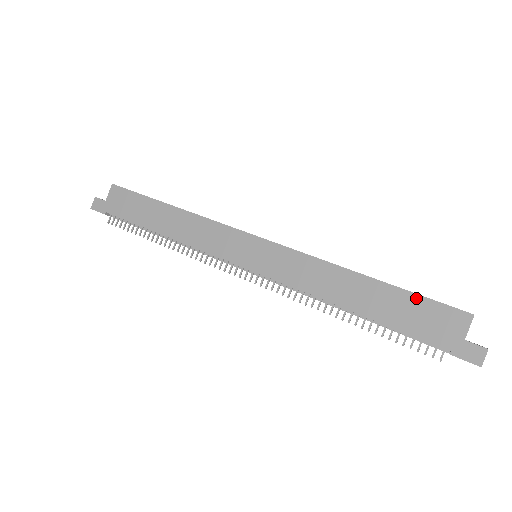
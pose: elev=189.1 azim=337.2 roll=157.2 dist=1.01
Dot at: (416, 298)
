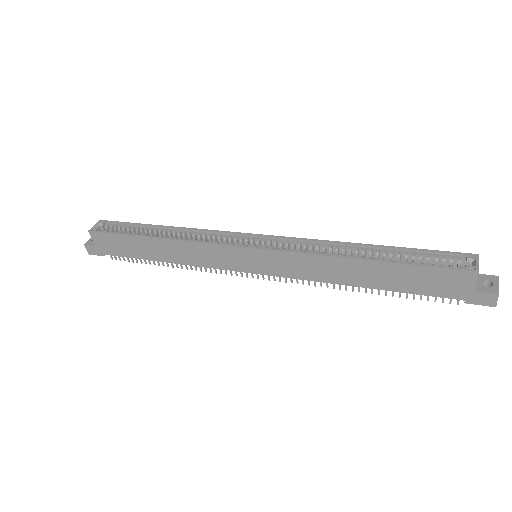
Dot at: (419, 269)
